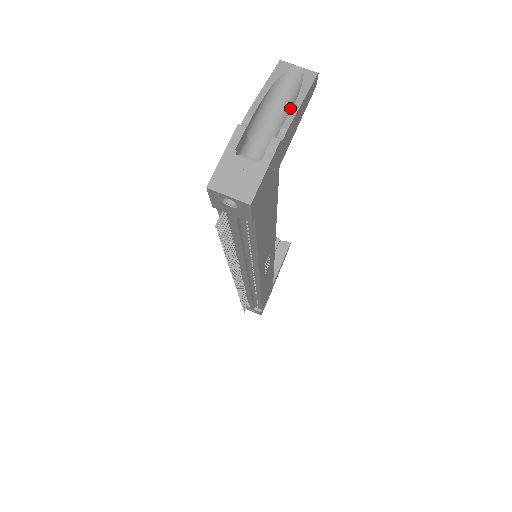
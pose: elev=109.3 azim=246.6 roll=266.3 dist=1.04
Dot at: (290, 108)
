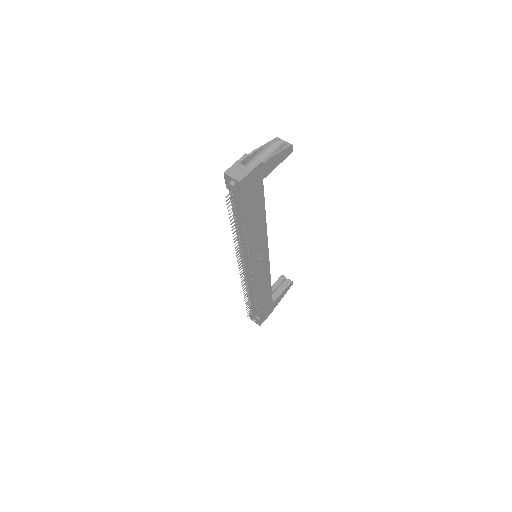
Dot at: occluded
